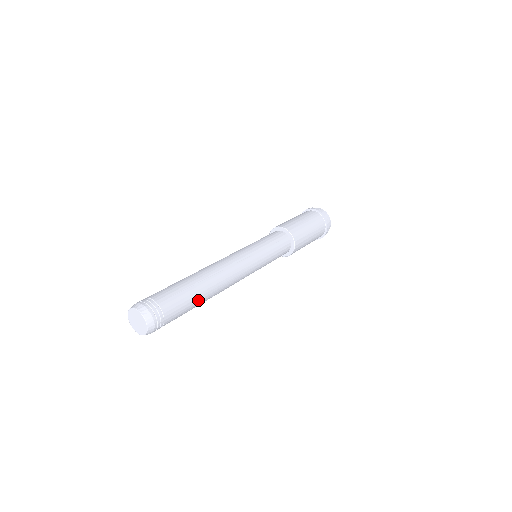
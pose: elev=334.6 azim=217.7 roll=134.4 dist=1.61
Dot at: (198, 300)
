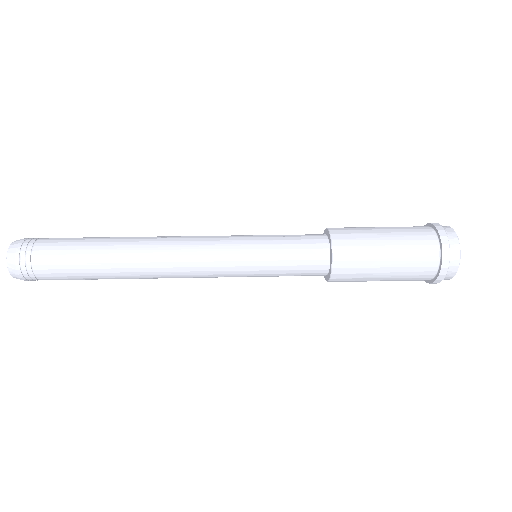
Dot at: (102, 278)
